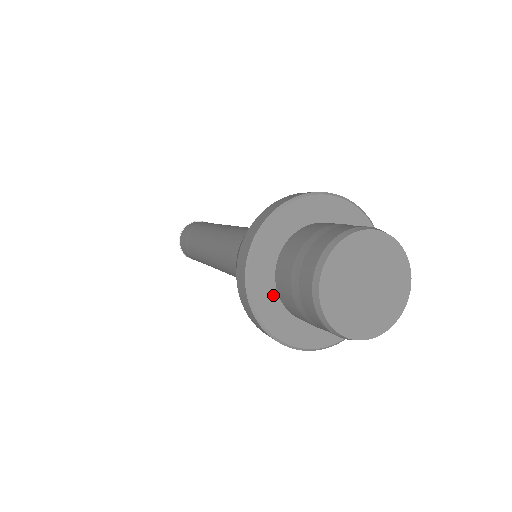
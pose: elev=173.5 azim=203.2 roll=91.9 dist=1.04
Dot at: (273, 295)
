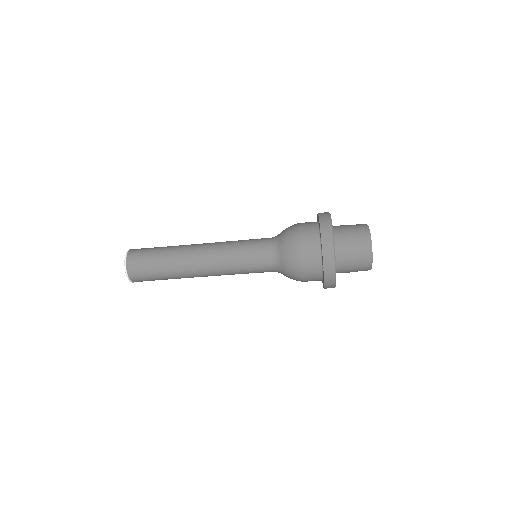
Dot at: occluded
